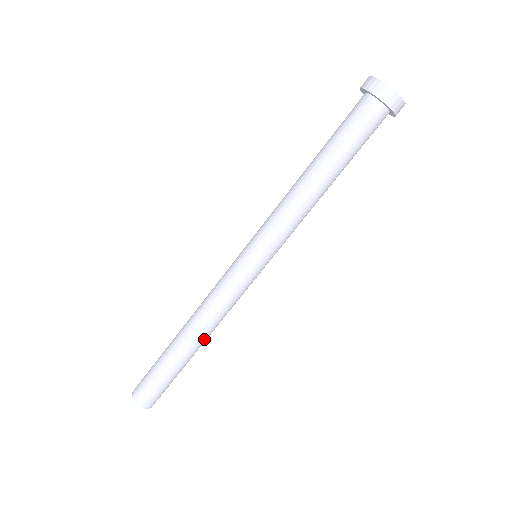
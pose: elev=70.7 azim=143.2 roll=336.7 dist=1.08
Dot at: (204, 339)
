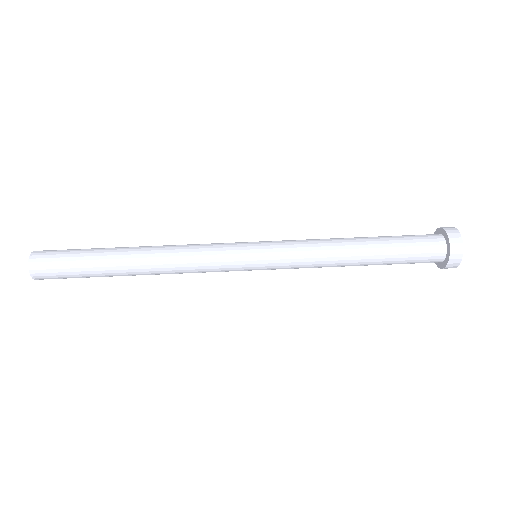
Dot at: (147, 270)
